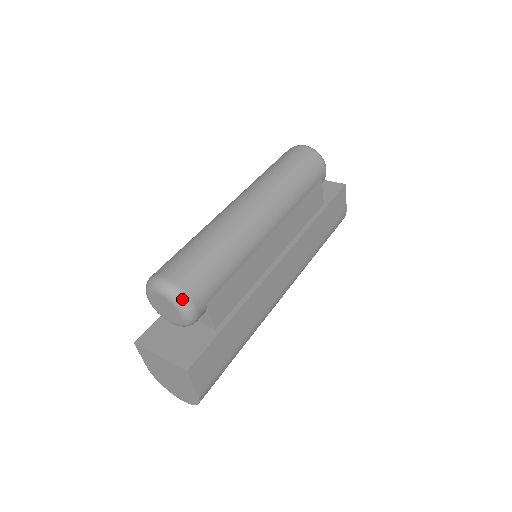
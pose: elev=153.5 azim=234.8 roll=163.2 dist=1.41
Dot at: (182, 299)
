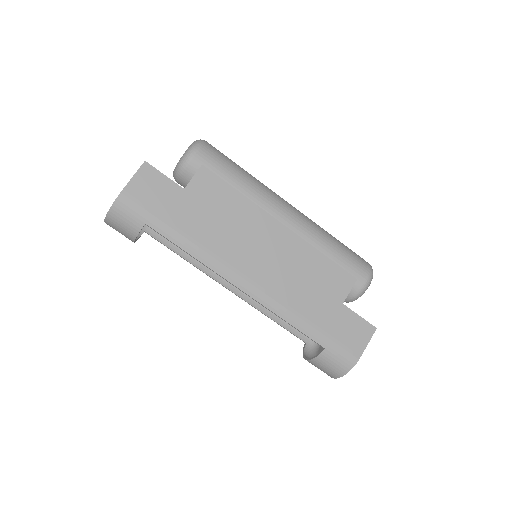
Dot at: (199, 142)
